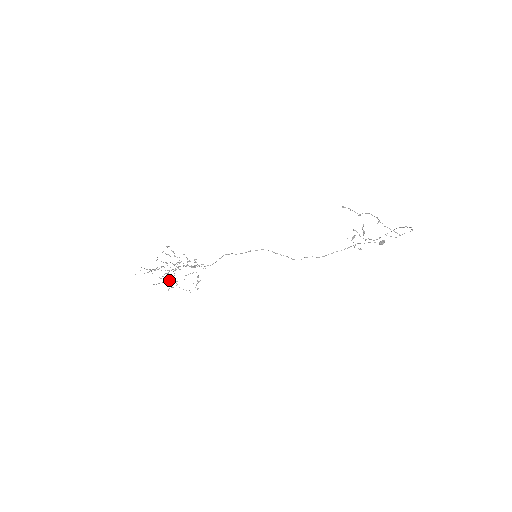
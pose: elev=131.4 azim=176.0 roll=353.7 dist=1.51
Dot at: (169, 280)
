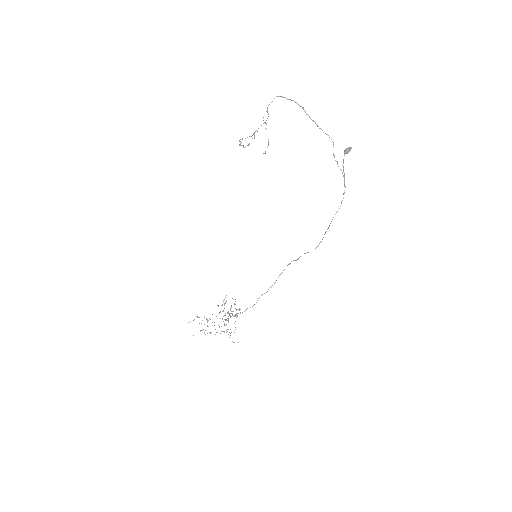
Dot at: (207, 321)
